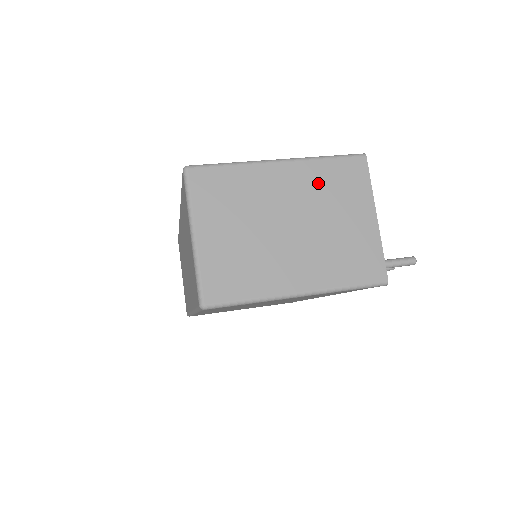
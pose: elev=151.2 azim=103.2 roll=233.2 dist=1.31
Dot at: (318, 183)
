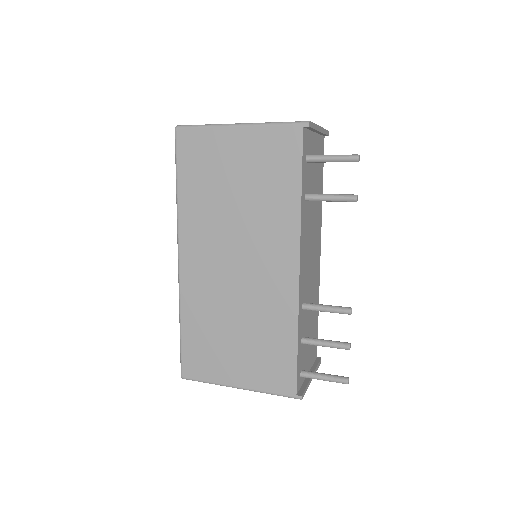
Dot at: occluded
